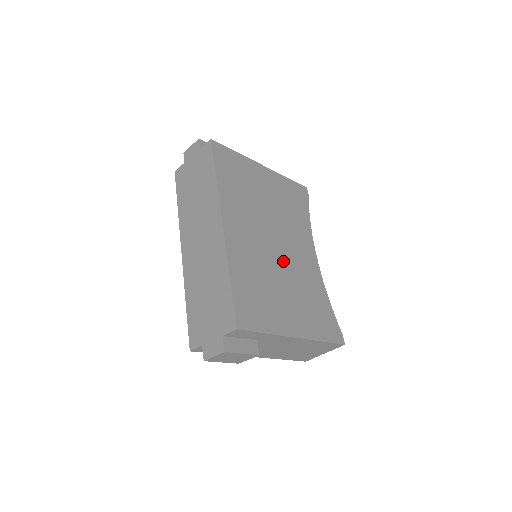
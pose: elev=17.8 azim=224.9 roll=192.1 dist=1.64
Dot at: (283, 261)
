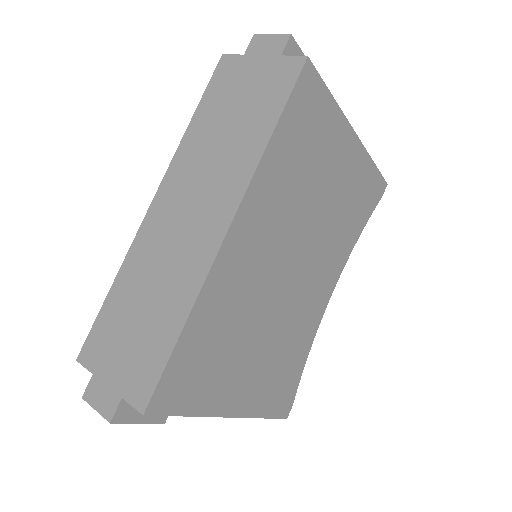
Dot at: (283, 300)
